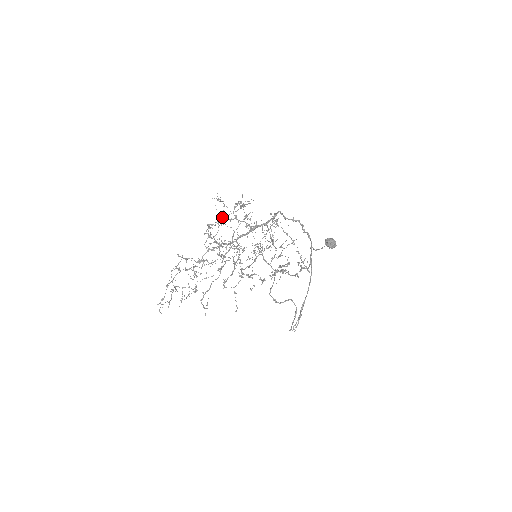
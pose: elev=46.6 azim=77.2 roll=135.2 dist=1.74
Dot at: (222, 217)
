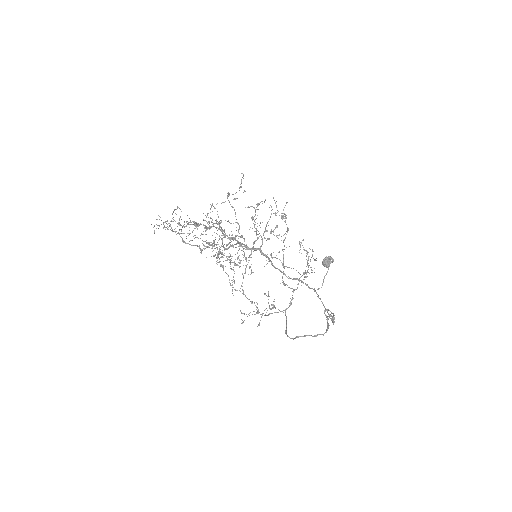
Dot at: occluded
